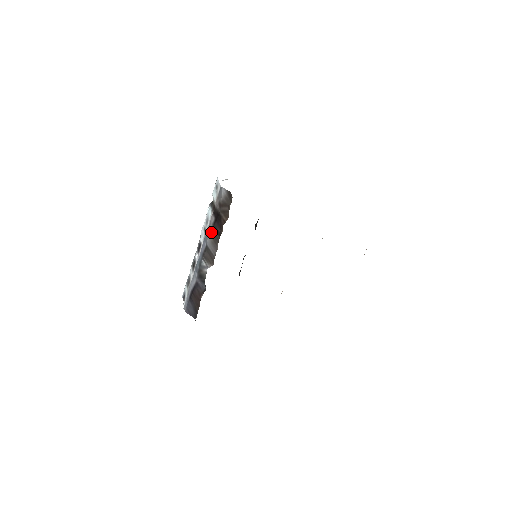
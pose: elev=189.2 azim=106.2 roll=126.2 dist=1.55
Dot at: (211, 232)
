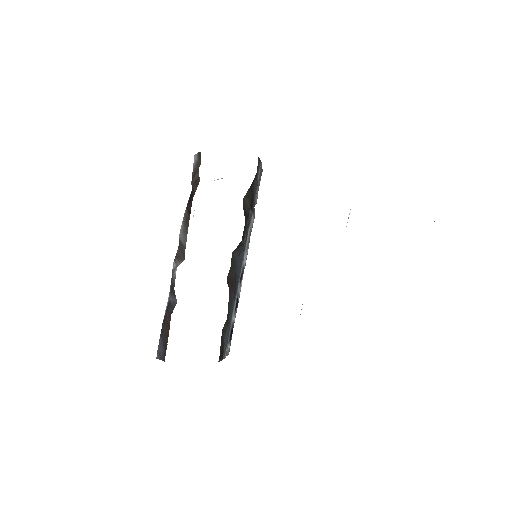
Dot at: (183, 217)
